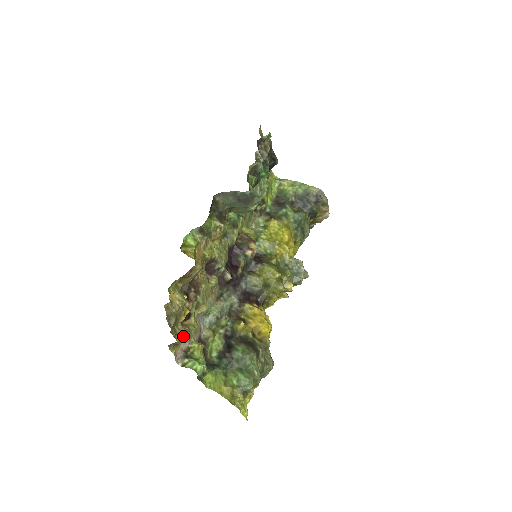
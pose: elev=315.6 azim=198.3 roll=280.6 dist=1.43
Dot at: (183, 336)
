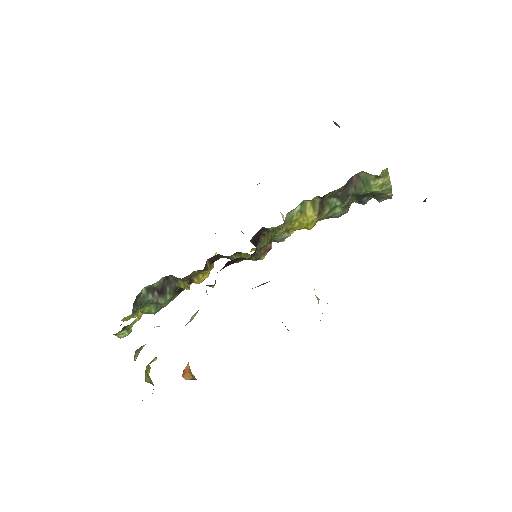
Dot at: occluded
